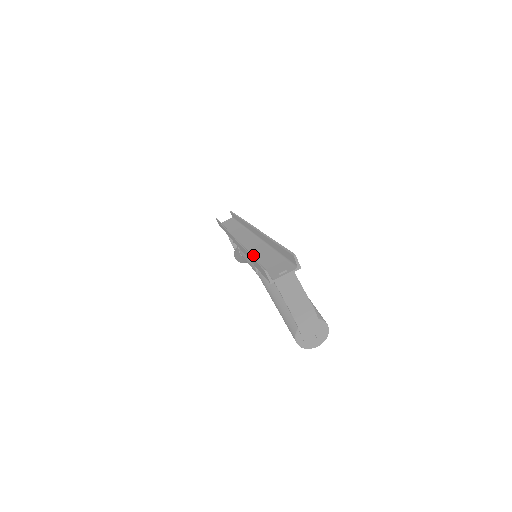
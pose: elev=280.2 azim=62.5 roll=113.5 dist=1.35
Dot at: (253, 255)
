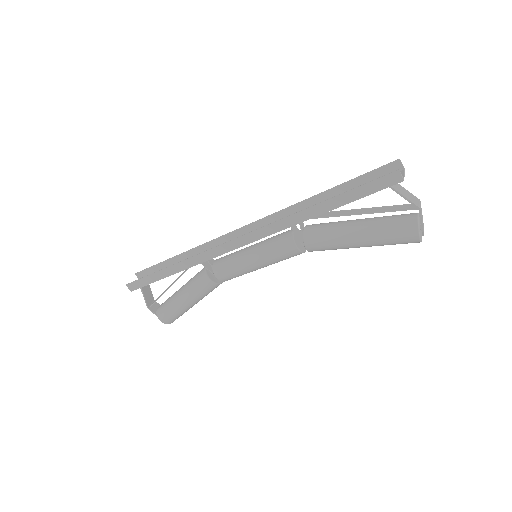
Dot at: (311, 214)
